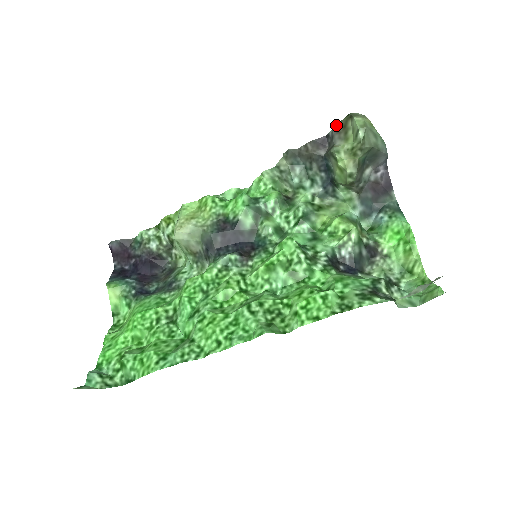
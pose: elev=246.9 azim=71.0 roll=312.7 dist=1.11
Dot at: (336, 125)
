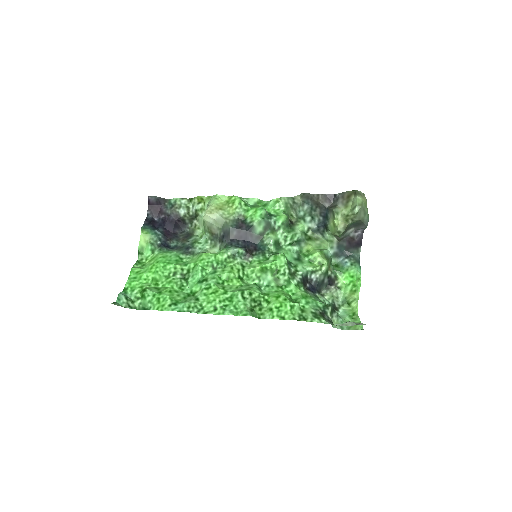
Dot at: (344, 192)
